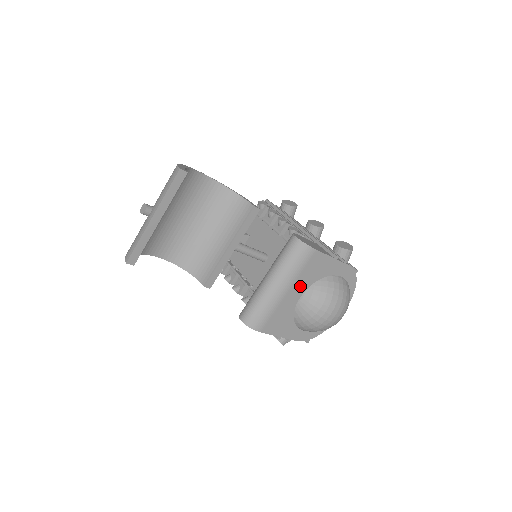
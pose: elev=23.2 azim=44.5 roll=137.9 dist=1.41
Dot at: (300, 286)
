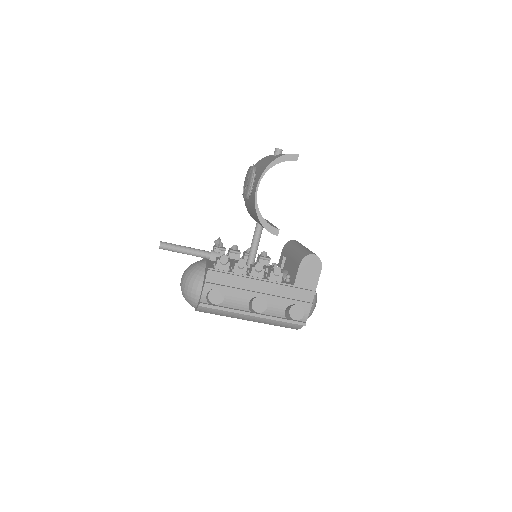
Dot at: occluded
